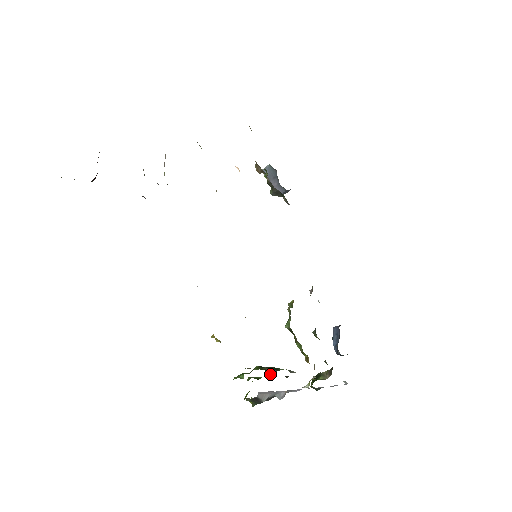
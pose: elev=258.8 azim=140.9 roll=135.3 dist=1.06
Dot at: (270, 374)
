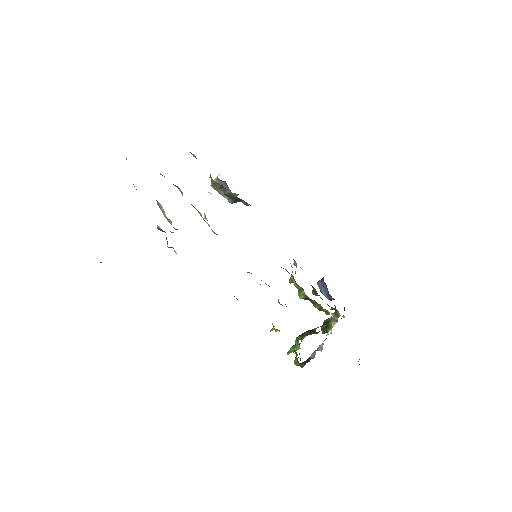
Dot at: occluded
